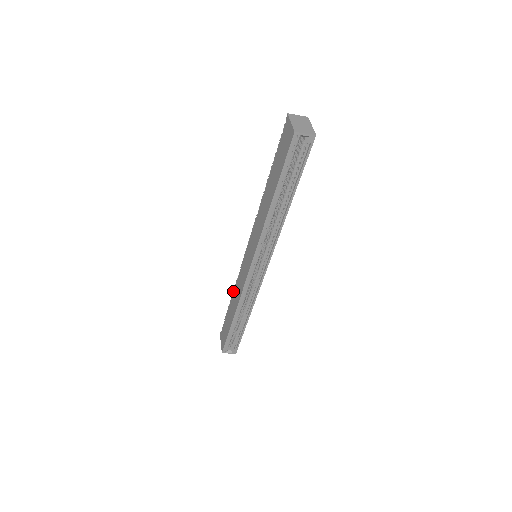
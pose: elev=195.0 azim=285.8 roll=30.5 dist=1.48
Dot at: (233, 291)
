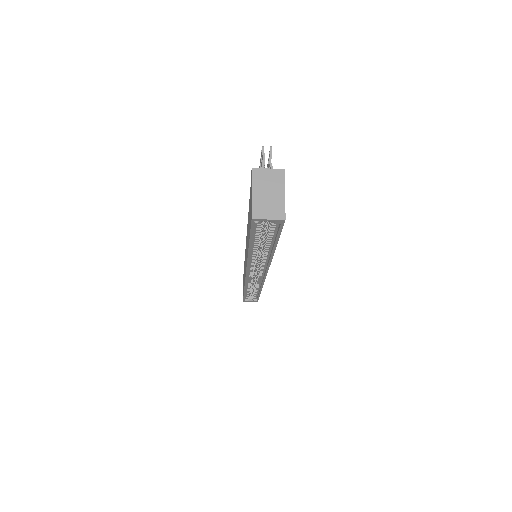
Dot at: occluded
